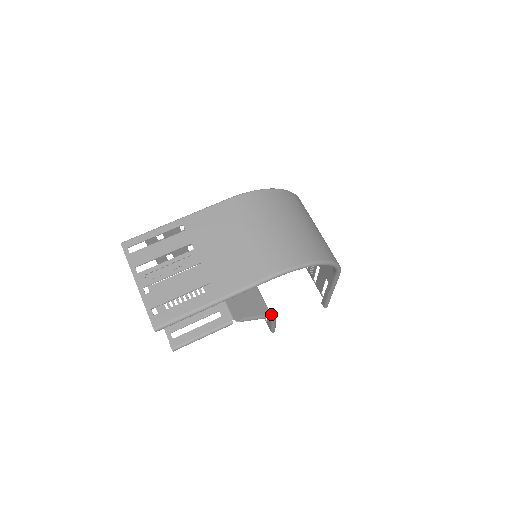
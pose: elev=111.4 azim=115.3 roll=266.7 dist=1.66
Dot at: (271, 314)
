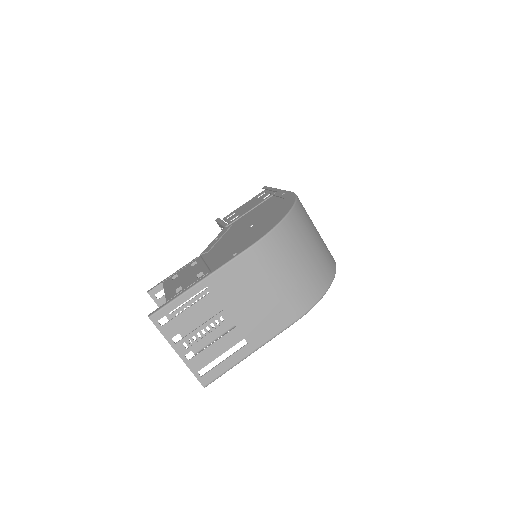
Dot at: occluded
